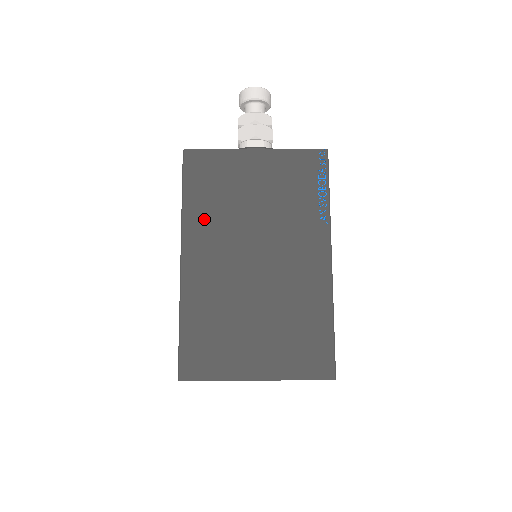
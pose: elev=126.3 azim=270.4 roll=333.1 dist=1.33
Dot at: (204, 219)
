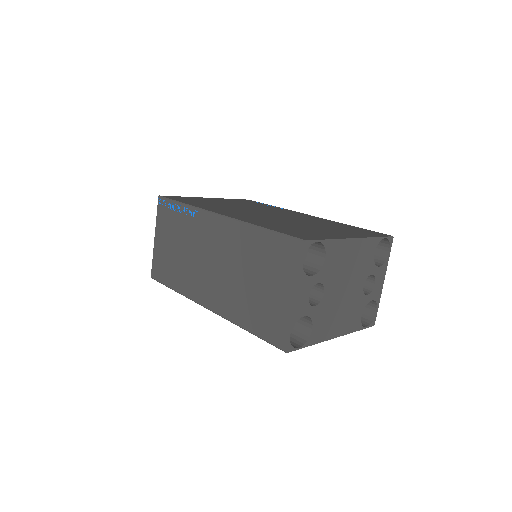
Dot at: (211, 207)
